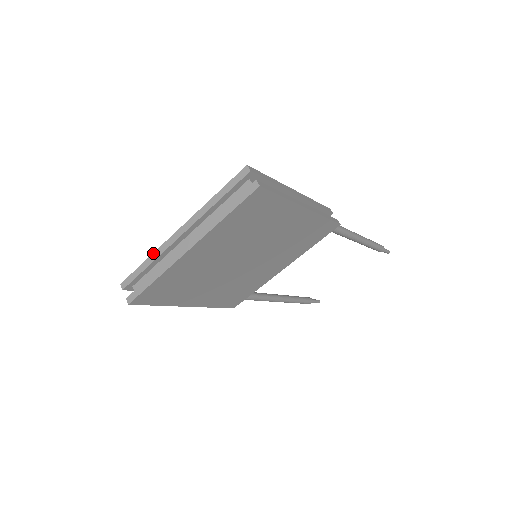
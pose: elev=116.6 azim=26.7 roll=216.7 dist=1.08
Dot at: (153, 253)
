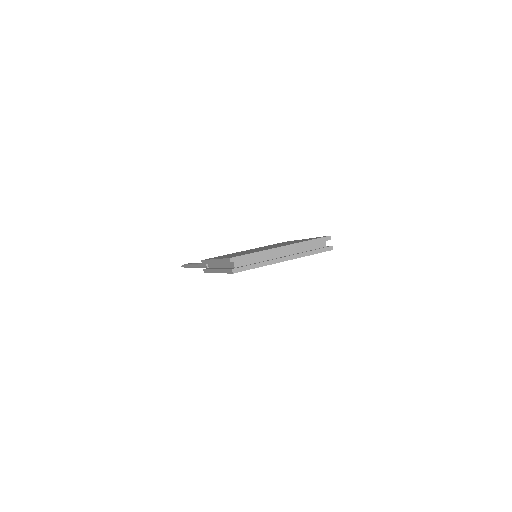
Dot at: (261, 251)
